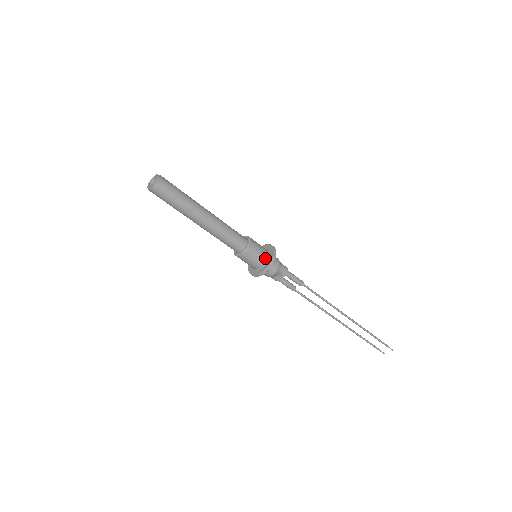
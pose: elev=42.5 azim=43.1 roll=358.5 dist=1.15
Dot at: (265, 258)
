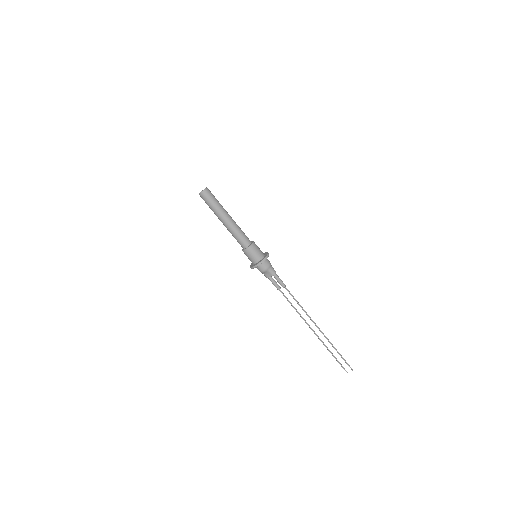
Dot at: (260, 258)
